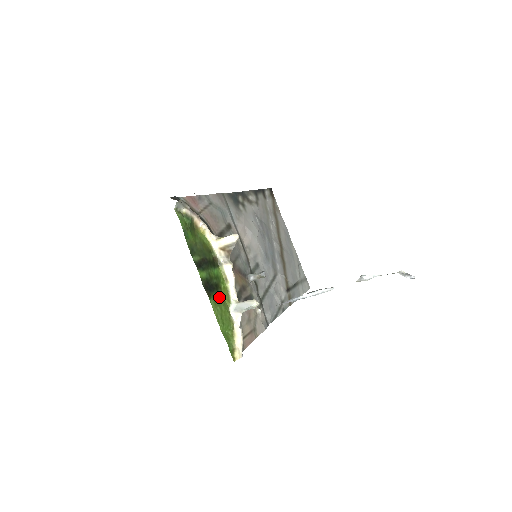
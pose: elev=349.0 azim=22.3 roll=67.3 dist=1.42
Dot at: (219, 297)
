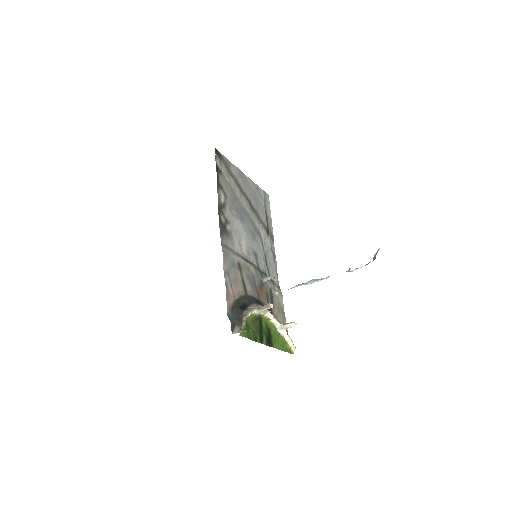
Dot at: (273, 336)
